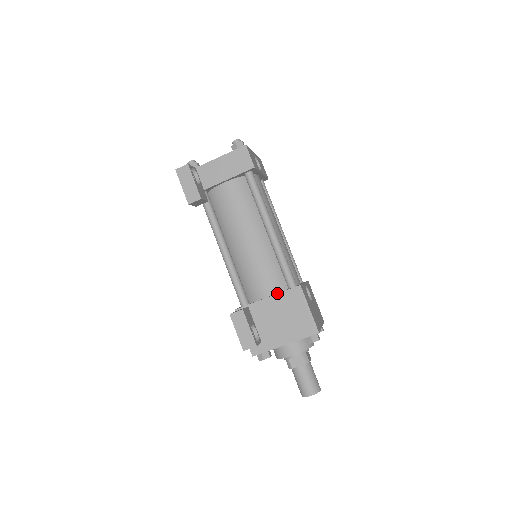
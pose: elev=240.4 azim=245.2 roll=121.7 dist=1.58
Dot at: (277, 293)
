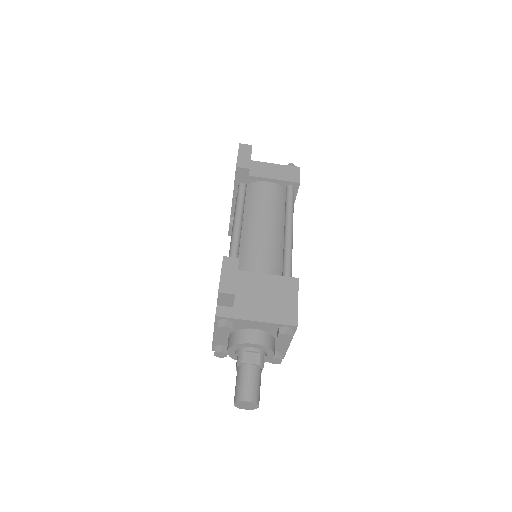
Dot at: occluded
